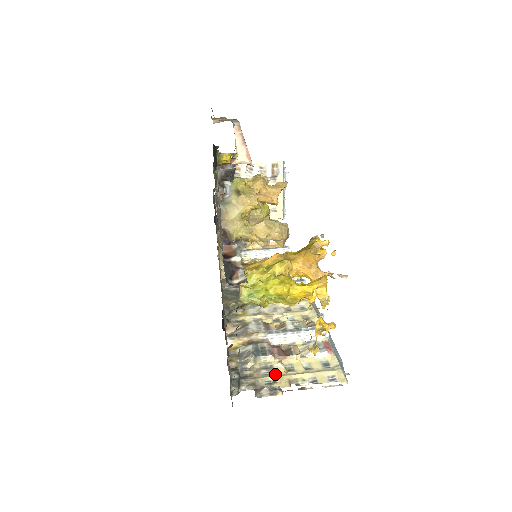
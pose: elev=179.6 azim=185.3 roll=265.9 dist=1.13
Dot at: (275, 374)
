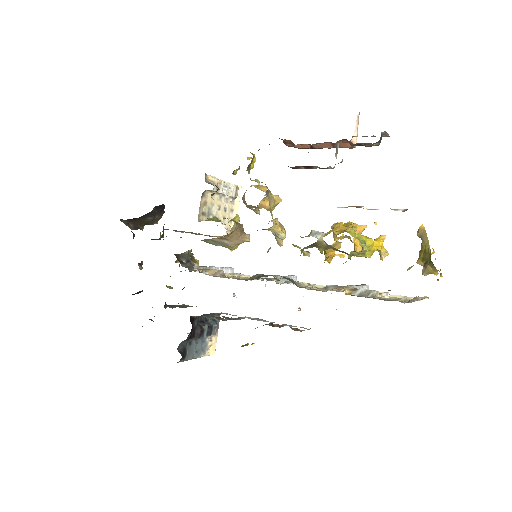
Dot at: occluded
